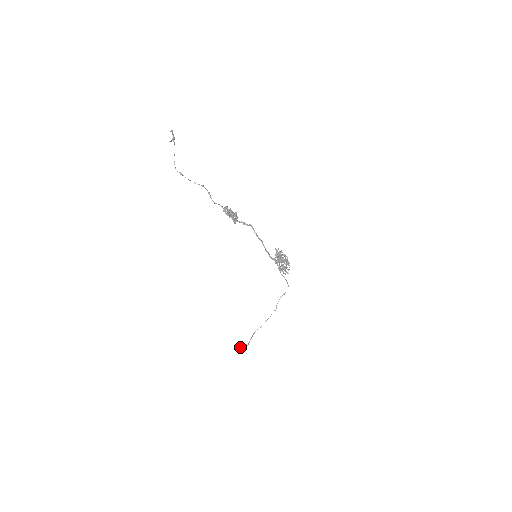
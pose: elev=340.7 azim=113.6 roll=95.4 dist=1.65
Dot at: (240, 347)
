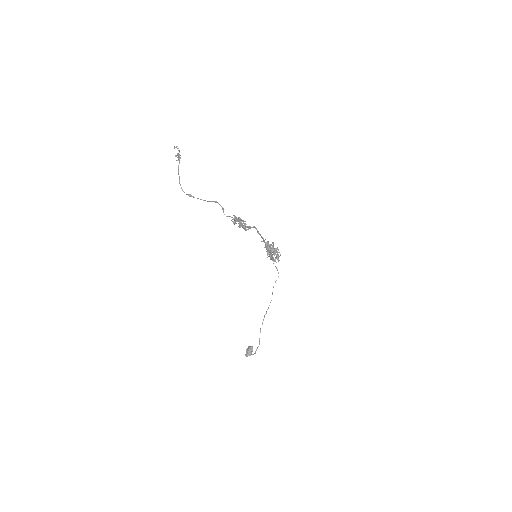
Dot at: (247, 352)
